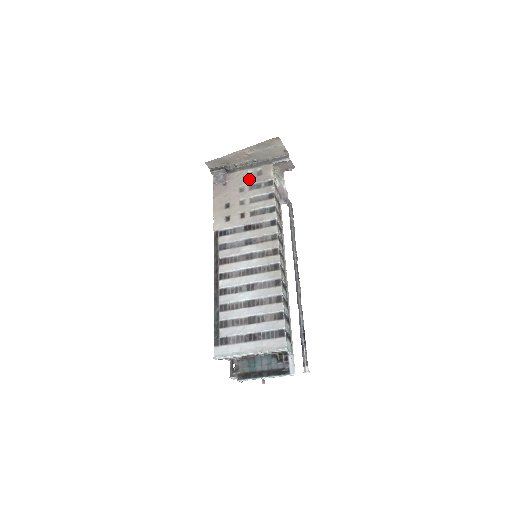
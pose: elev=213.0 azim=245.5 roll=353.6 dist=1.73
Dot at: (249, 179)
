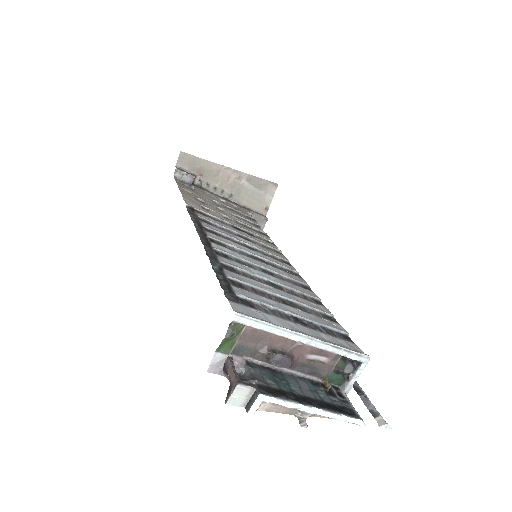
Dot at: (224, 203)
